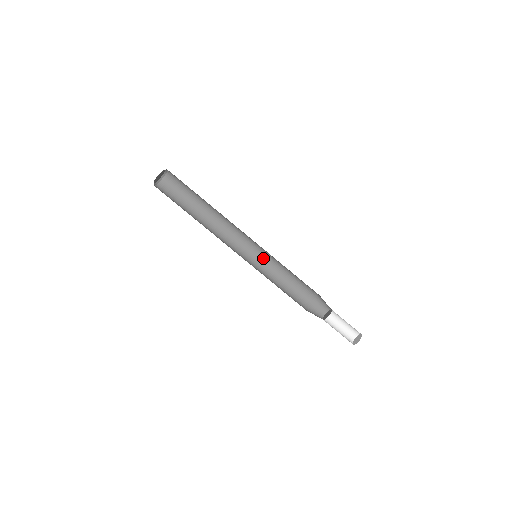
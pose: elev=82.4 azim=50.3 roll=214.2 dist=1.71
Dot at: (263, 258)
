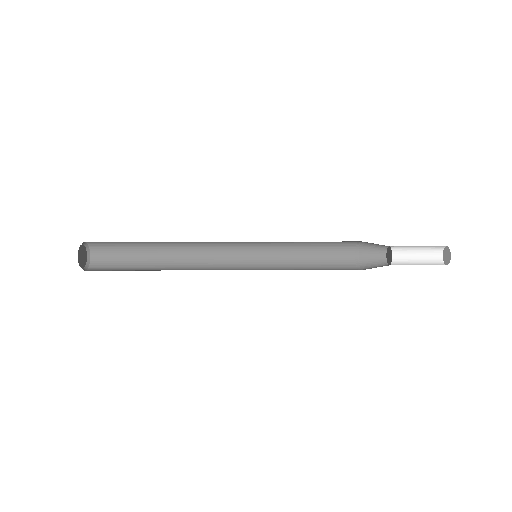
Dot at: (267, 254)
